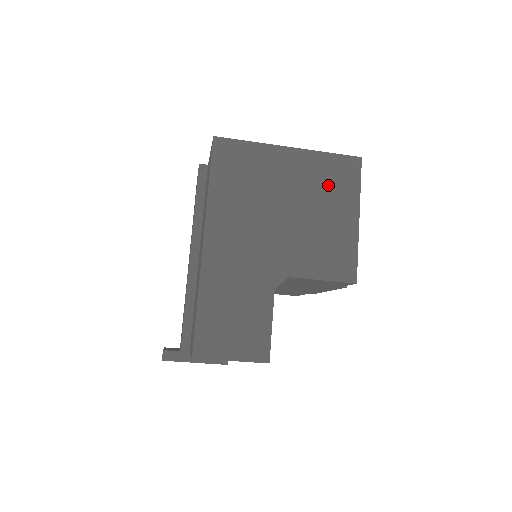
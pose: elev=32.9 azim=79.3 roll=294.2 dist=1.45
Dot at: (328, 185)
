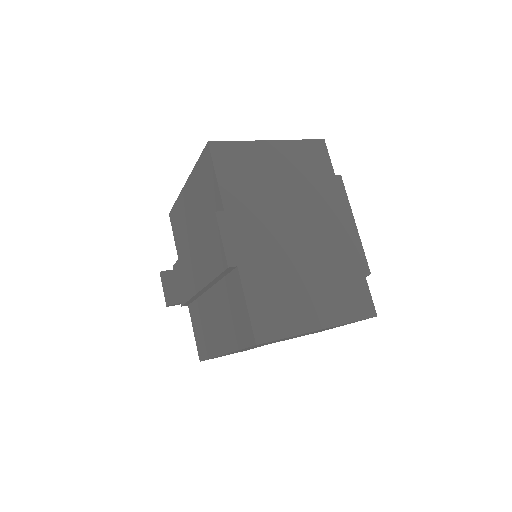
Dot at: occluded
